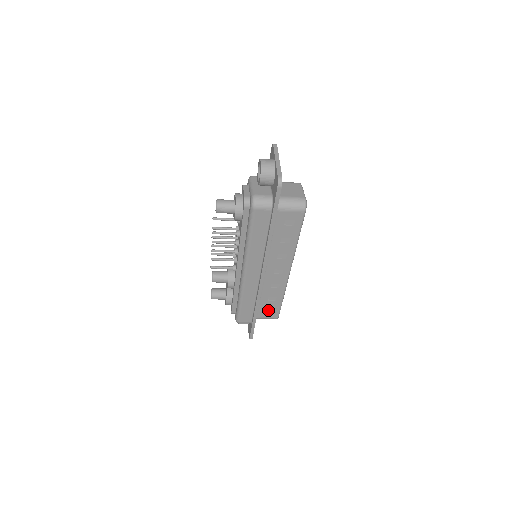
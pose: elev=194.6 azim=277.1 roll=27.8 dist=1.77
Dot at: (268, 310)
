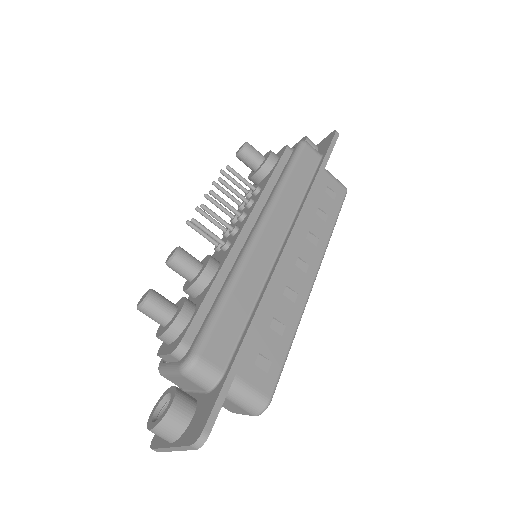
Dot at: (259, 363)
